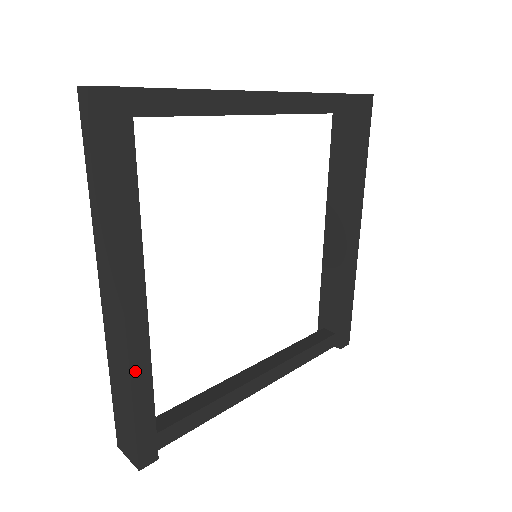
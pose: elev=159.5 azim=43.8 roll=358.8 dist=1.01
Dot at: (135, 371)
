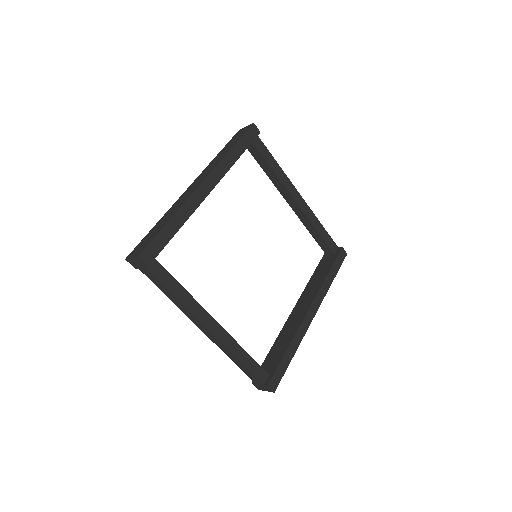
Dot at: (183, 209)
